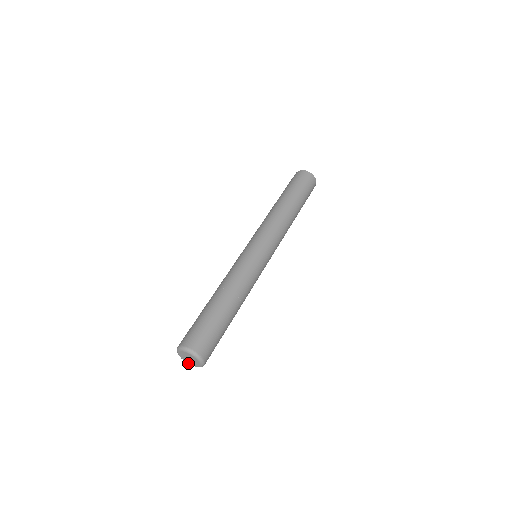
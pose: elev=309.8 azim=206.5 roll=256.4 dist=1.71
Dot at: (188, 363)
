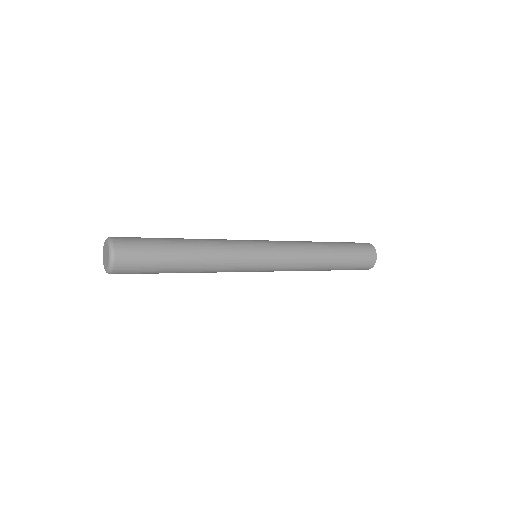
Dot at: (103, 261)
